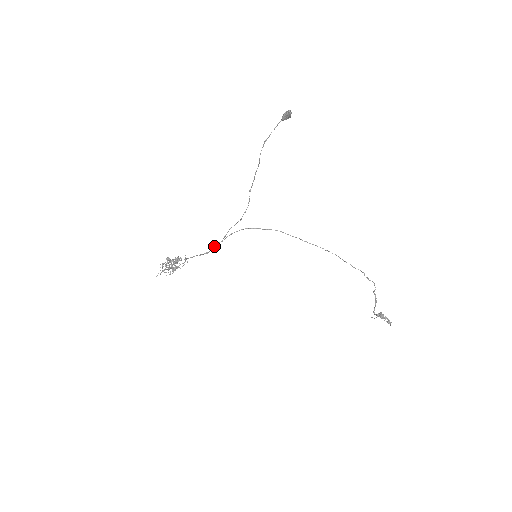
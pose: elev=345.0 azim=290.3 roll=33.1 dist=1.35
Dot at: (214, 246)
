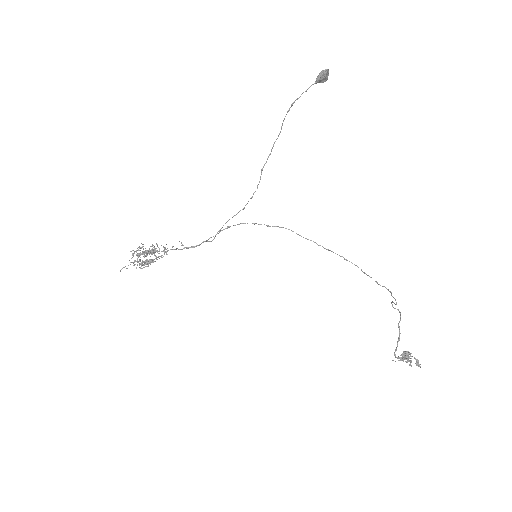
Dot at: (203, 241)
